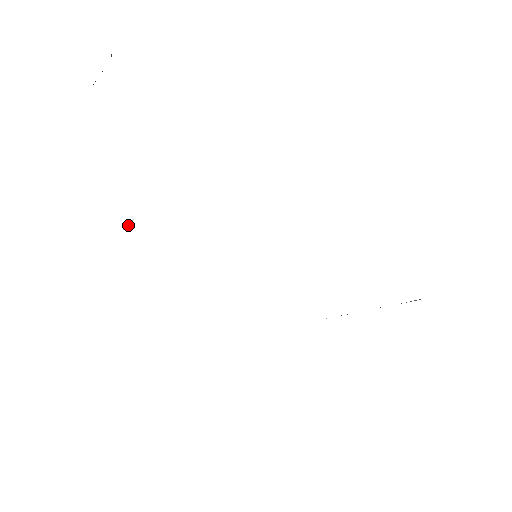
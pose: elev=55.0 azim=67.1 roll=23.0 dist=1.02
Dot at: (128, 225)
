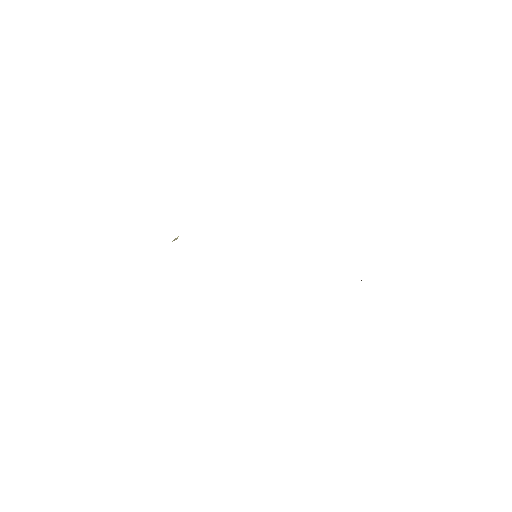
Dot at: (175, 239)
